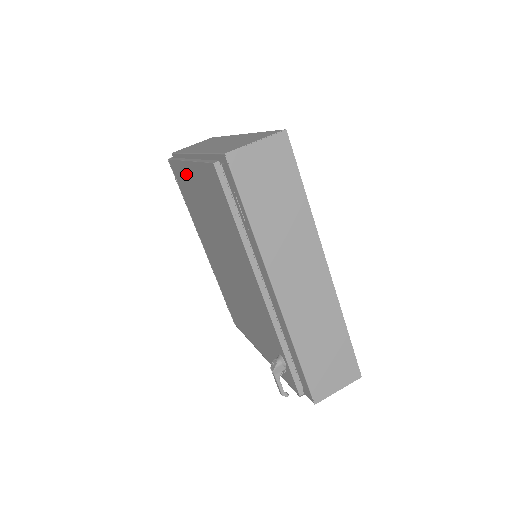
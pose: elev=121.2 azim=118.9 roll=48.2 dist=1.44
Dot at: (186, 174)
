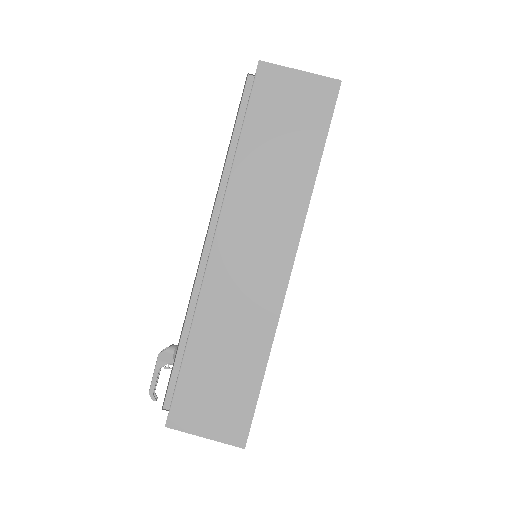
Dot at: occluded
